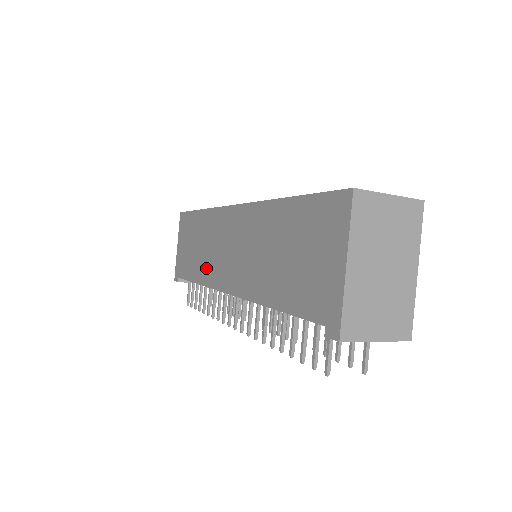
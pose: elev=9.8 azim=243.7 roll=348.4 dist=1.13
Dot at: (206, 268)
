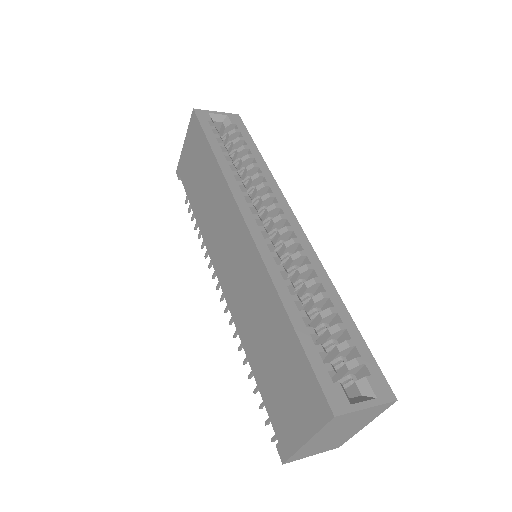
Dot at: (207, 226)
